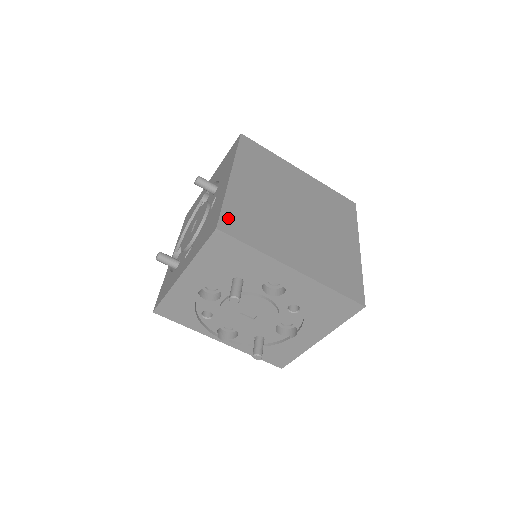
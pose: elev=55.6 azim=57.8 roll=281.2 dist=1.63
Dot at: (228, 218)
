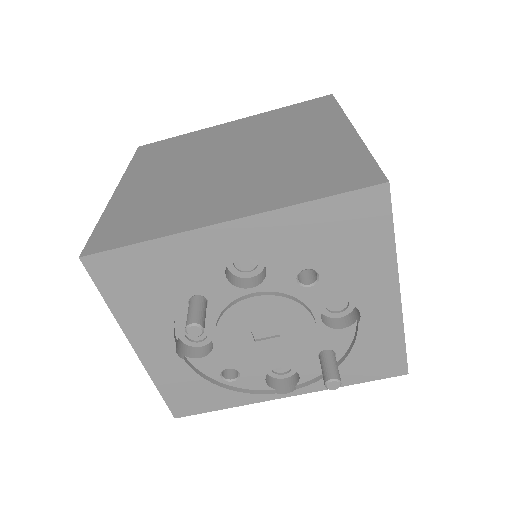
Dot at: (103, 234)
